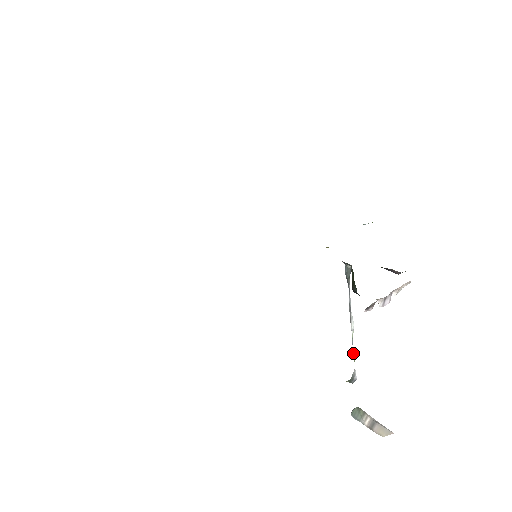
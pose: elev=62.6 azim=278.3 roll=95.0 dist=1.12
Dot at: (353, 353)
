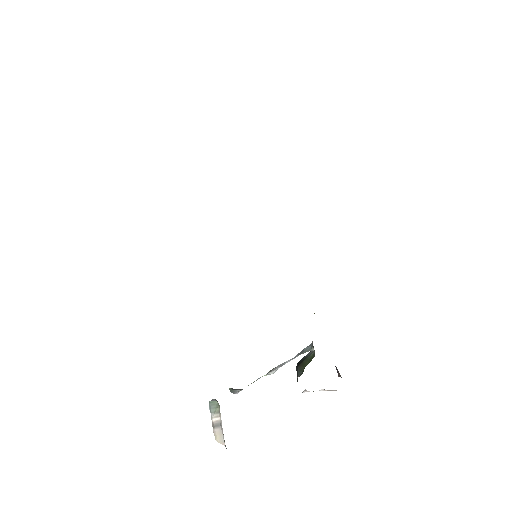
Dot at: occluded
